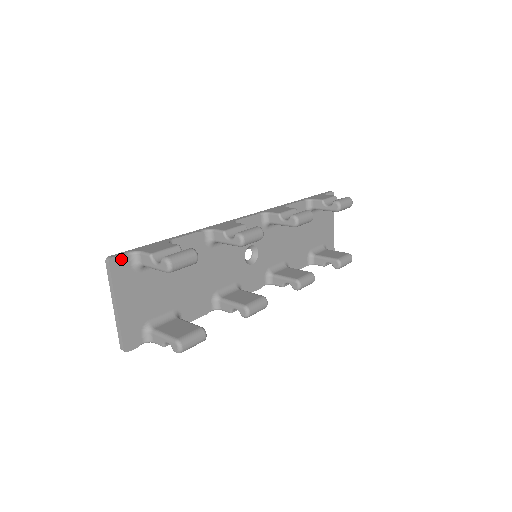
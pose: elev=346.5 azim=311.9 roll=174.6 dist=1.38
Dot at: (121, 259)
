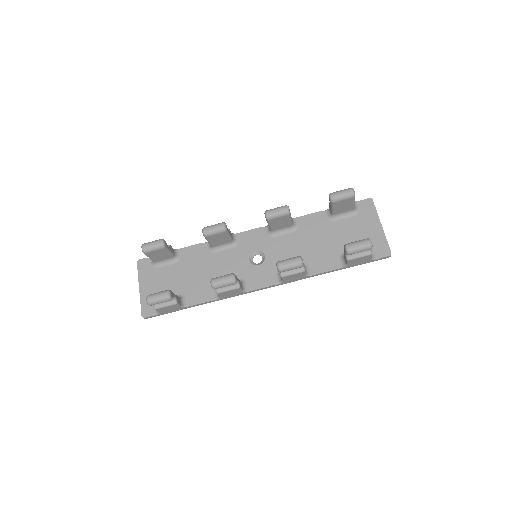
Dot at: (145, 261)
